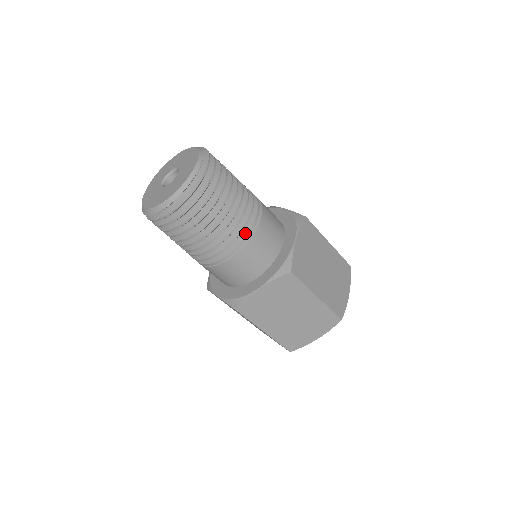
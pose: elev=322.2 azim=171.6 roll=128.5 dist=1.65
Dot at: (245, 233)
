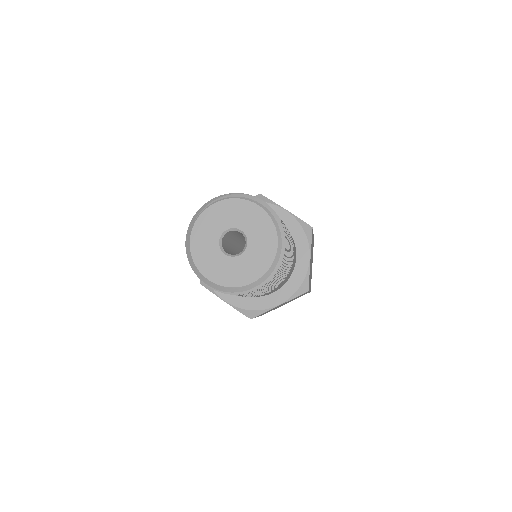
Dot at: occluded
